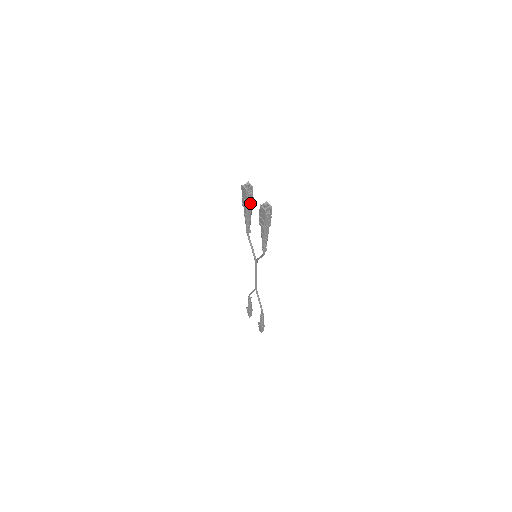
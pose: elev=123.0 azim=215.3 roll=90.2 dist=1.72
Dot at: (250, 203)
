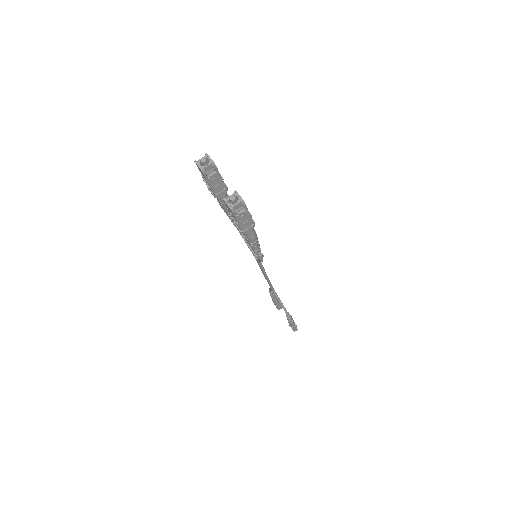
Dot at: (219, 188)
